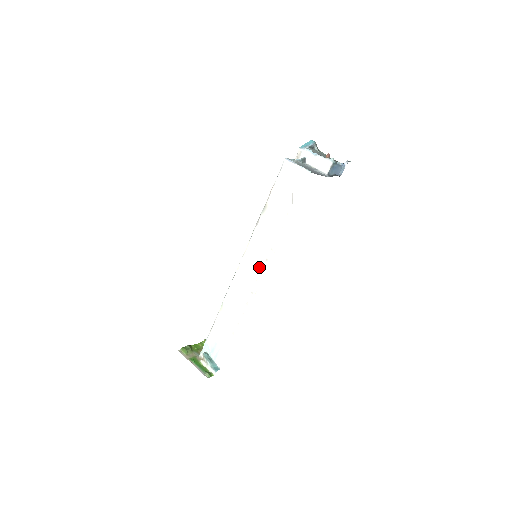
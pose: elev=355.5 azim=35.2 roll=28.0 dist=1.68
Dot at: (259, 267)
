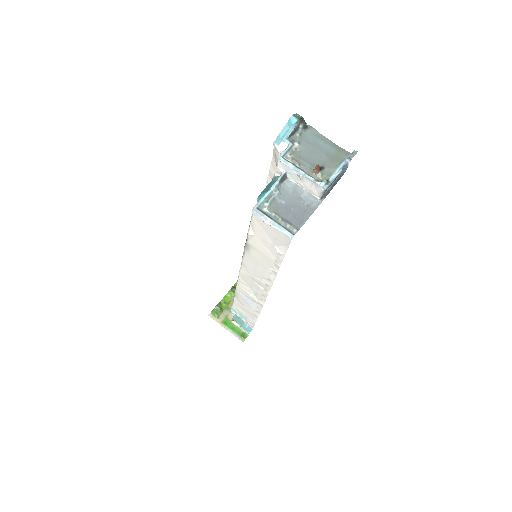
Dot at: (261, 286)
